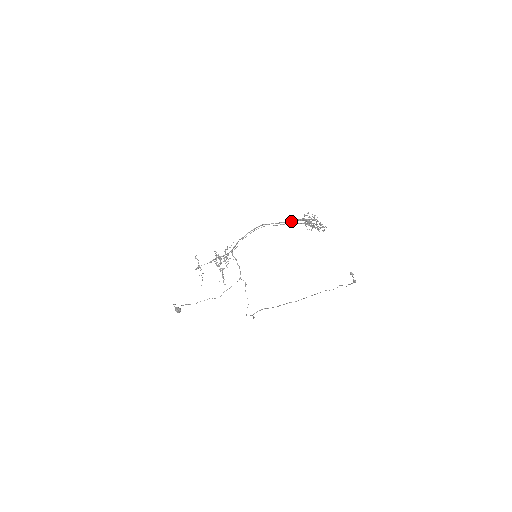
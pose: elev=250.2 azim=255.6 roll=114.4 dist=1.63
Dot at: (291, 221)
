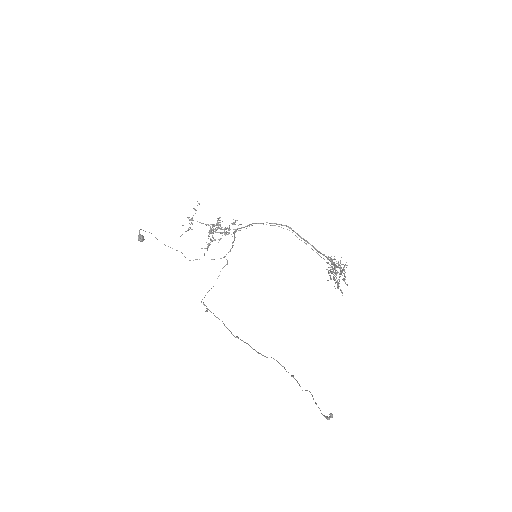
Dot at: occluded
